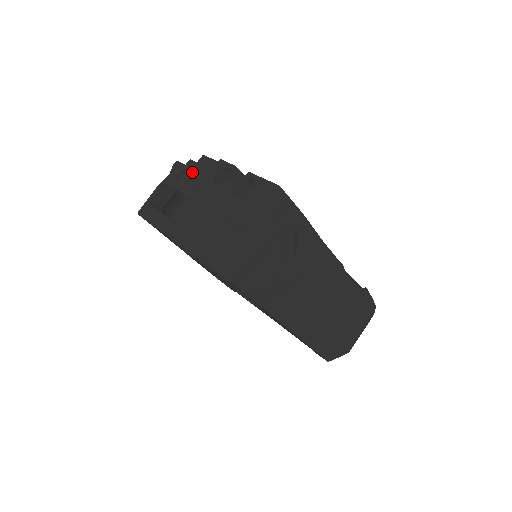
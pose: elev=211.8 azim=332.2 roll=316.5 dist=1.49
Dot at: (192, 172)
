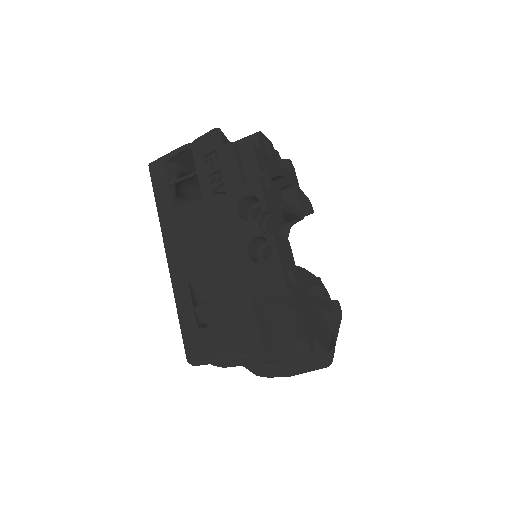
Dot at: (224, 166)
